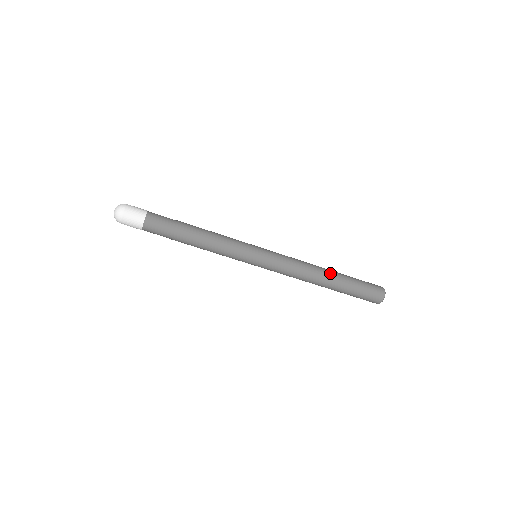
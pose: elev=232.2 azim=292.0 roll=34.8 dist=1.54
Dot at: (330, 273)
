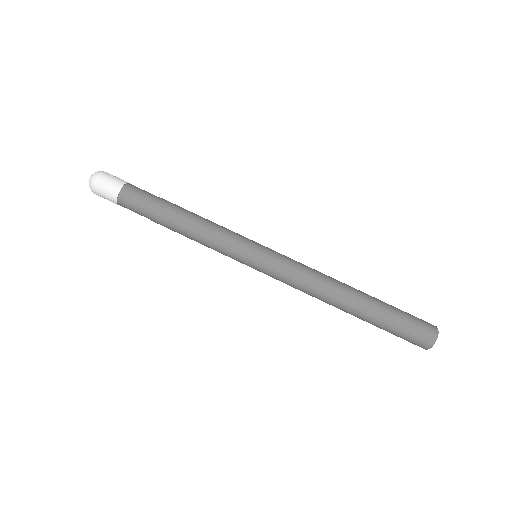
Dot at: occluded
